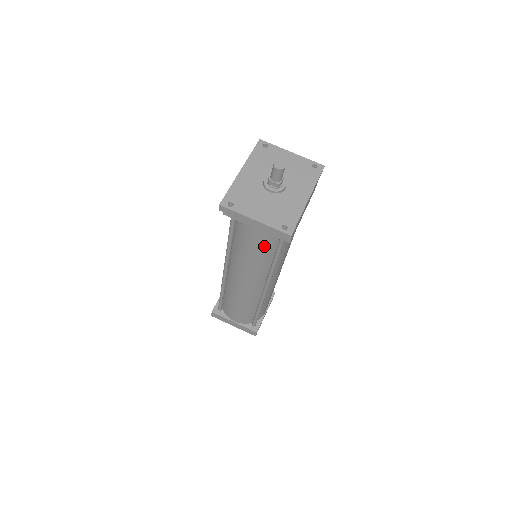
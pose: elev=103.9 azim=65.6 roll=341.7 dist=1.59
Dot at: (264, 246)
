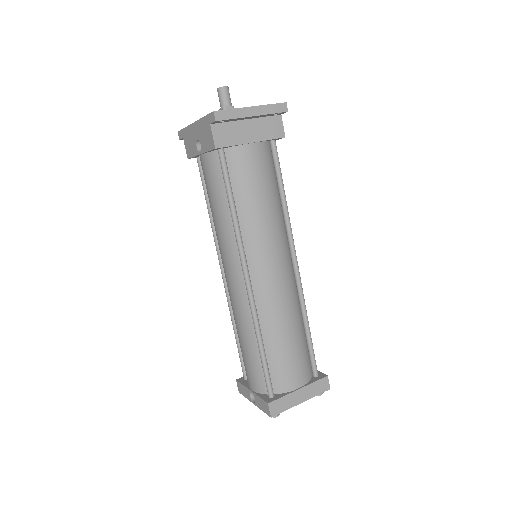
Dot at: (267, 173)
